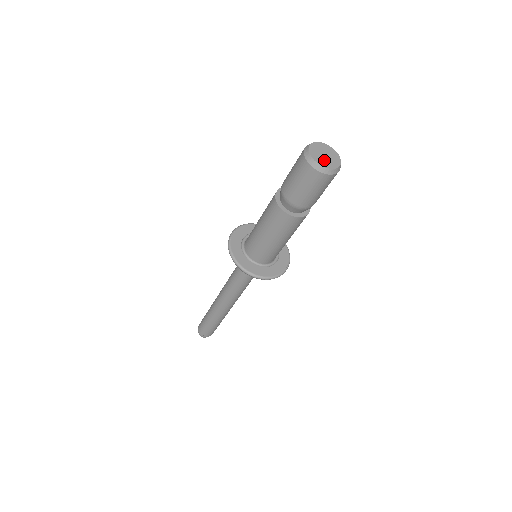
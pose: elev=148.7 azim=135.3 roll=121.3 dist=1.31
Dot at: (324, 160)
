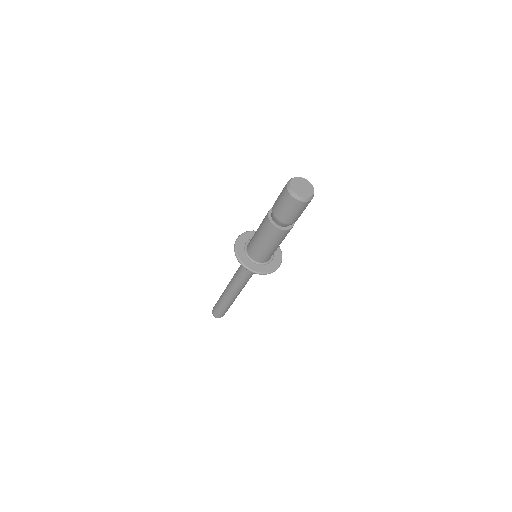
Dot at: (299, 190)
